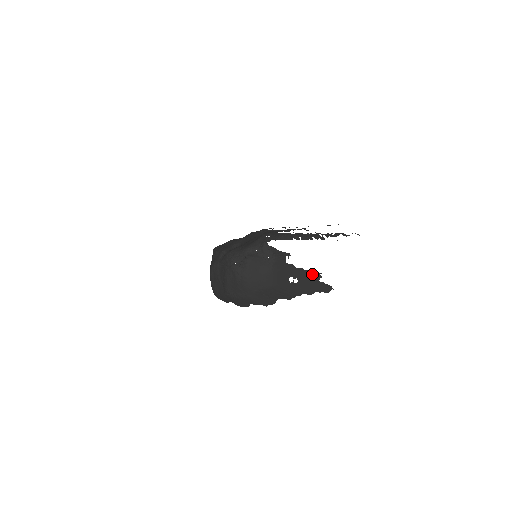
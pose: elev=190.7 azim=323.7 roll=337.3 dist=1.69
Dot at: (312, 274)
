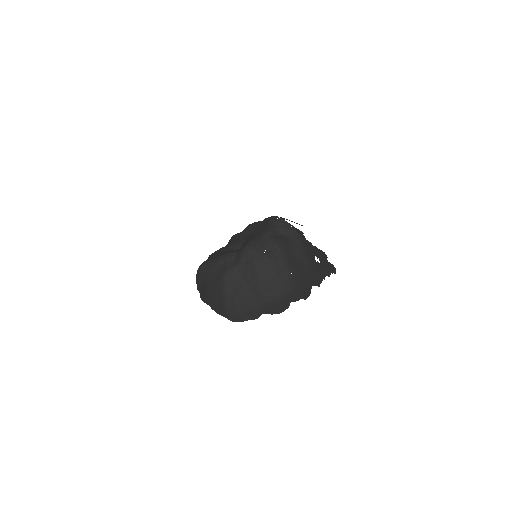
Dot at: (322, 253)
